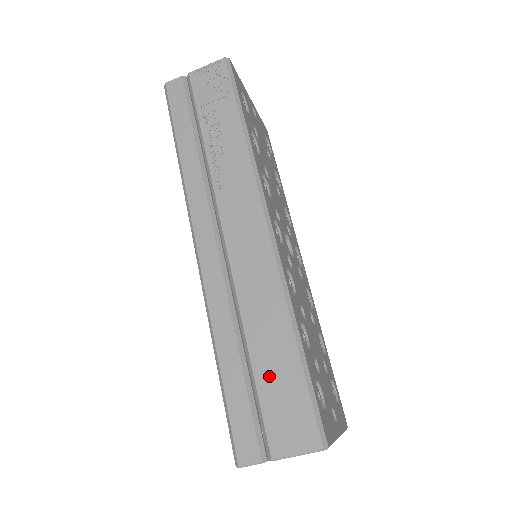
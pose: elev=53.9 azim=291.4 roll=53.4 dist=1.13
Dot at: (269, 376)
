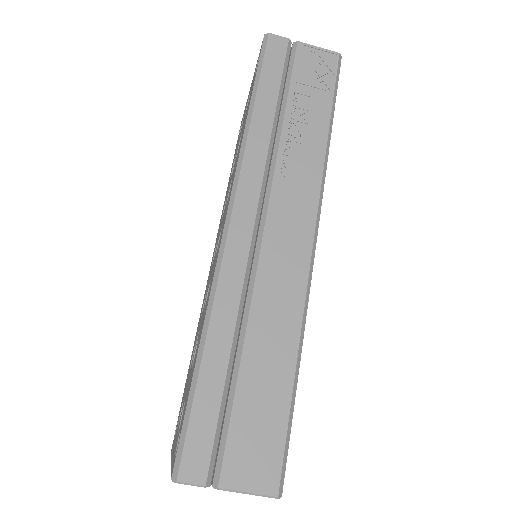
Dot at: (252, 396)
